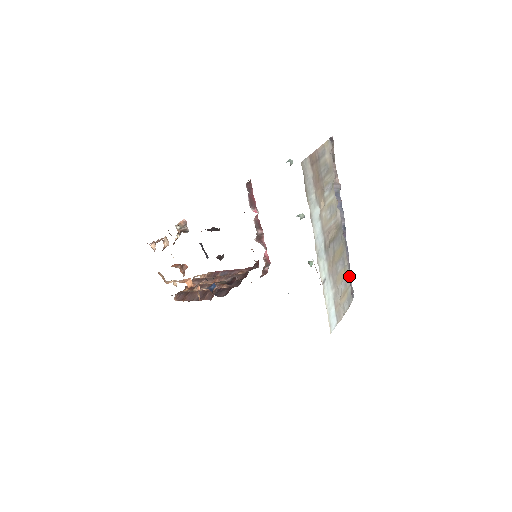
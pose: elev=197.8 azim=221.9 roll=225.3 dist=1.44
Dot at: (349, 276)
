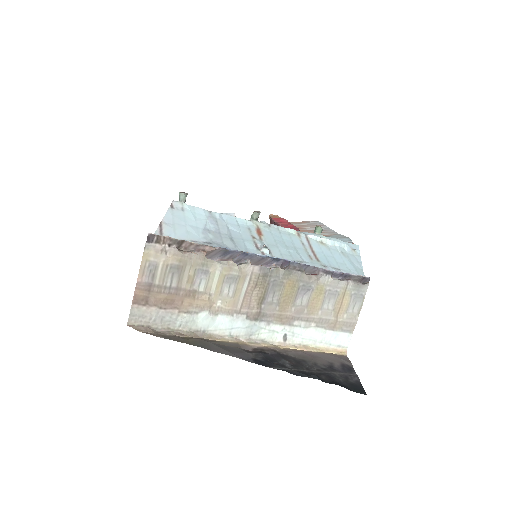
Dot at: (335, 280)
